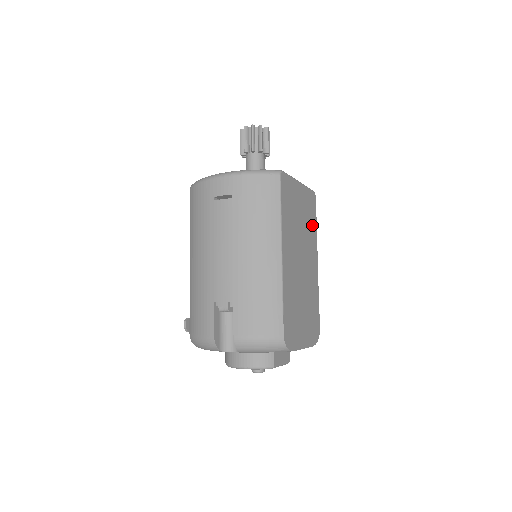
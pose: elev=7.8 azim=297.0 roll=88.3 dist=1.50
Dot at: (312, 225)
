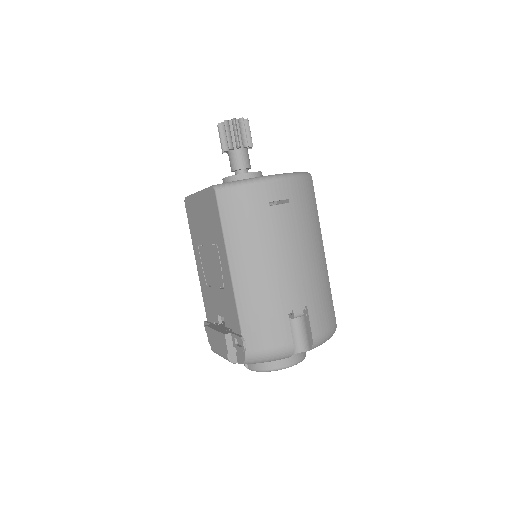
Dot at: occluded
